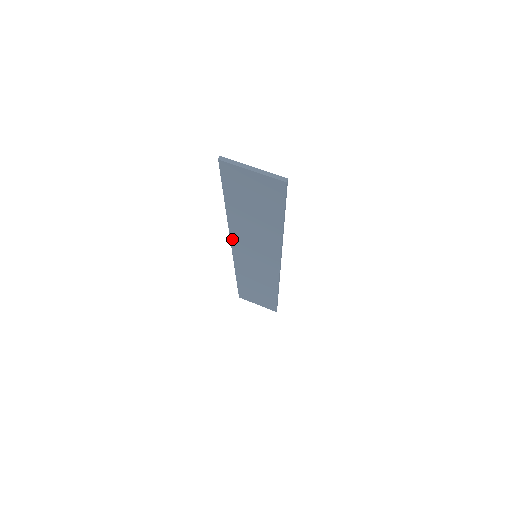
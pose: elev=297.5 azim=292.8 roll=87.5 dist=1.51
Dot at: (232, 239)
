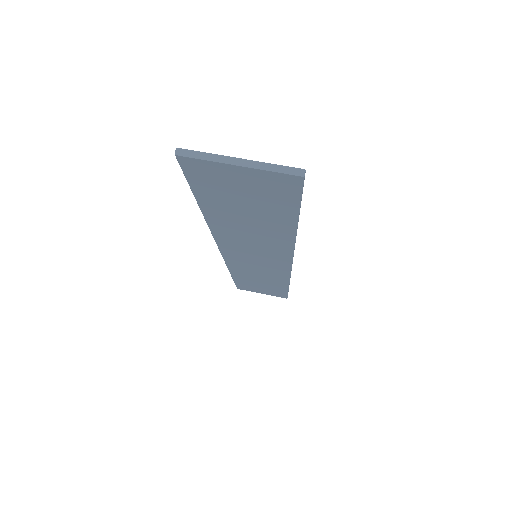
Dot at: (219, 243)
